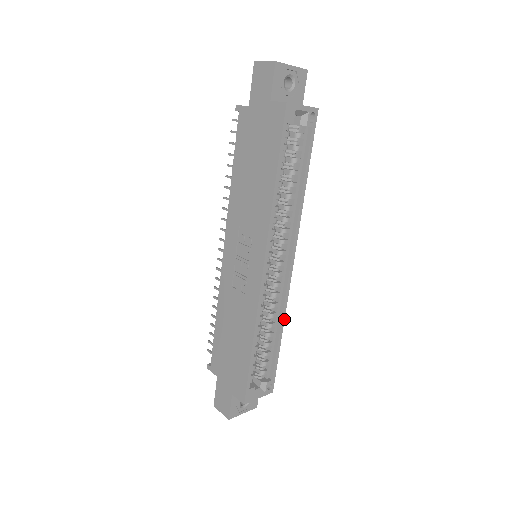
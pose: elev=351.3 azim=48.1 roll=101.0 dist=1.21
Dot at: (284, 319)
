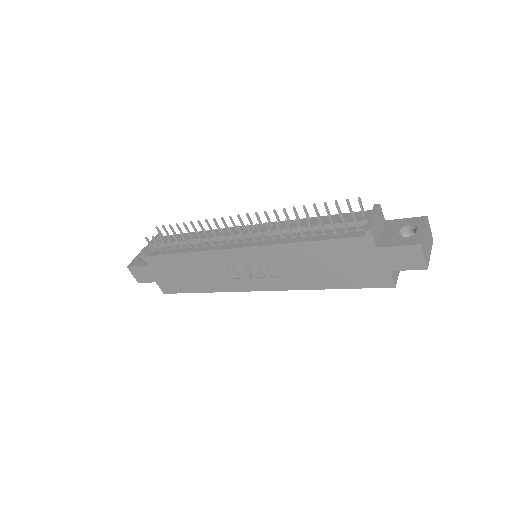
Dot at: occluded
